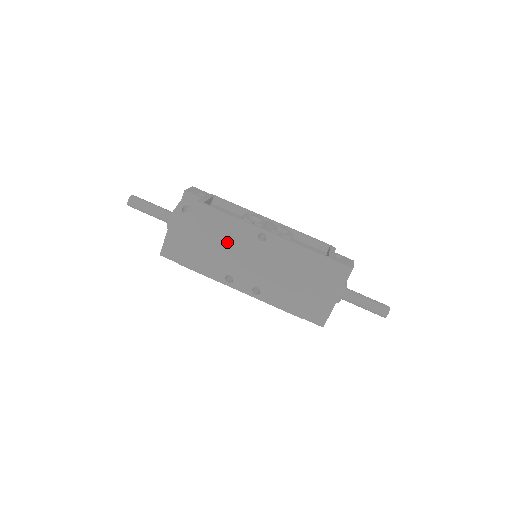
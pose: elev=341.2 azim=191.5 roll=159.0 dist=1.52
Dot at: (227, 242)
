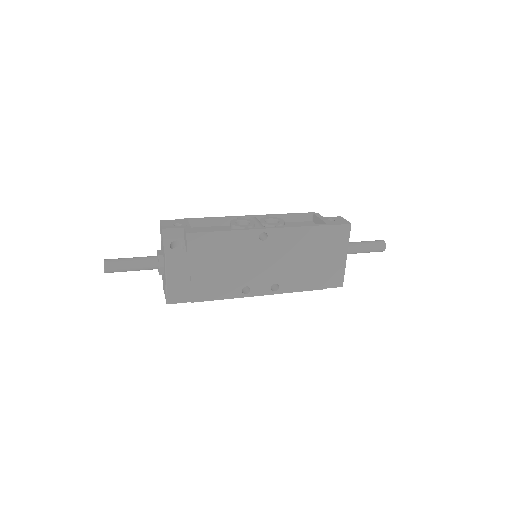
Dot at: (231, 258)
